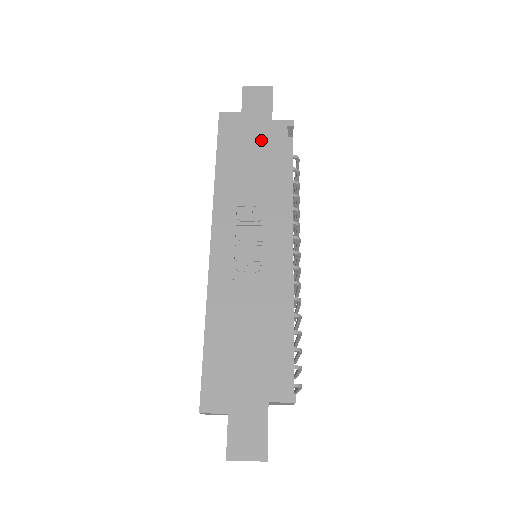
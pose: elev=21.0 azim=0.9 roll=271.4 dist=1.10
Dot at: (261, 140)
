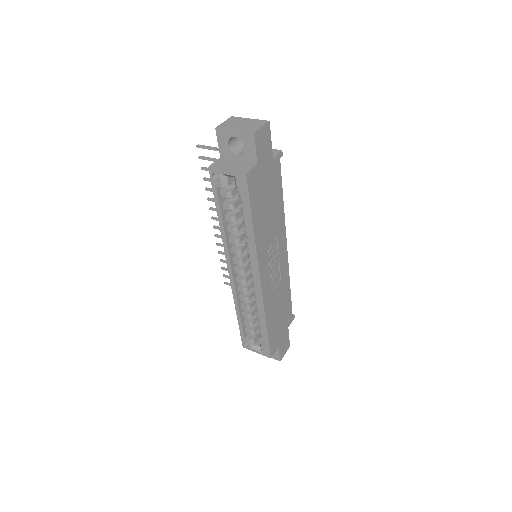
Dot at: (270, 183)
